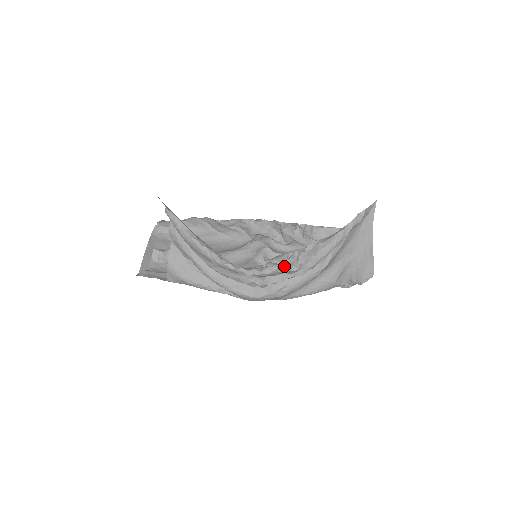
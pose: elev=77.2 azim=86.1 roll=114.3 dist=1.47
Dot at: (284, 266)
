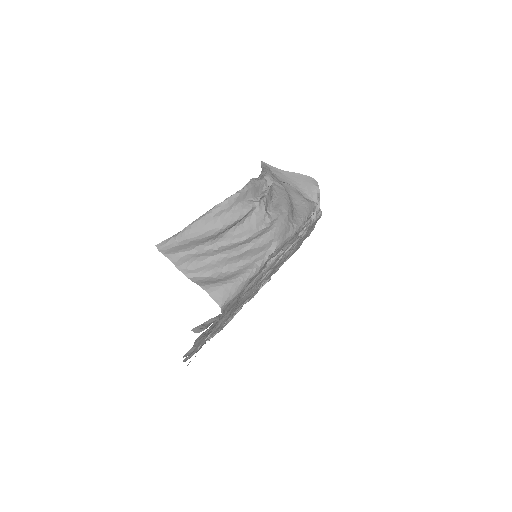
Dot at: (254, 180)
